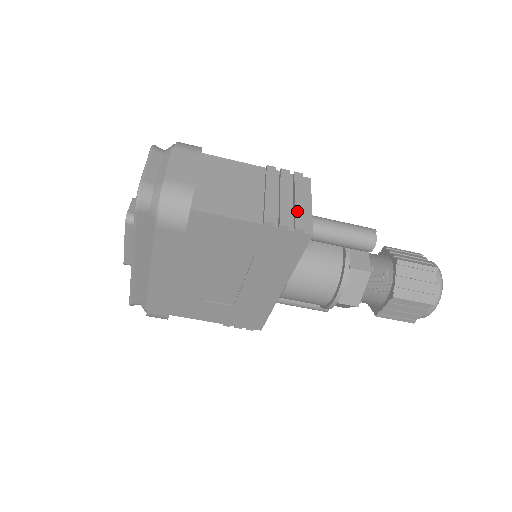
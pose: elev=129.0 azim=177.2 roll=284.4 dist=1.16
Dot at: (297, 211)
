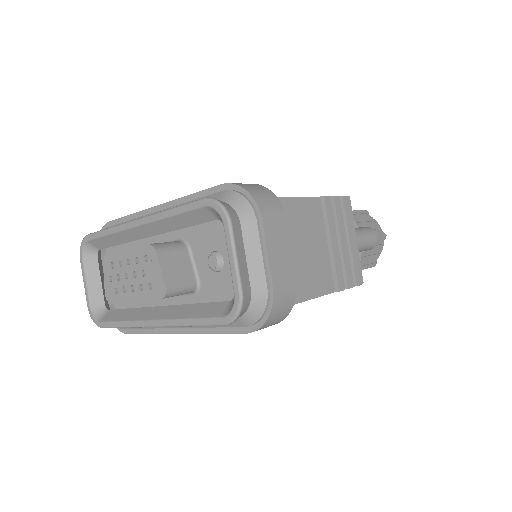
Dot at: (354, 260)
